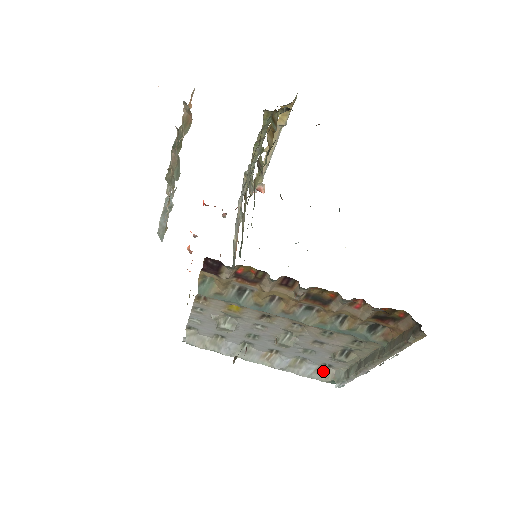
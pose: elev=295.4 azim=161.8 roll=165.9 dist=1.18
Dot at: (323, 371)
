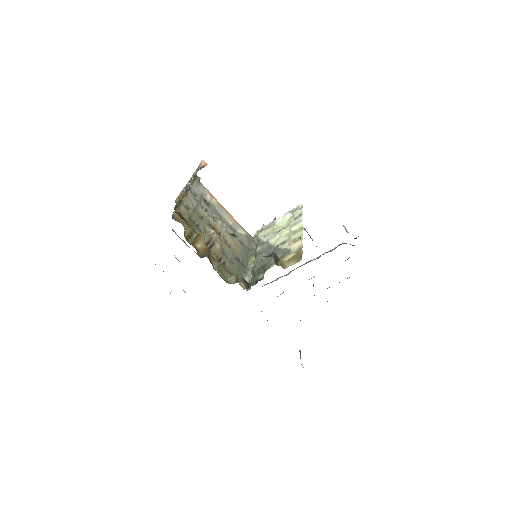
Dot at: occluded
